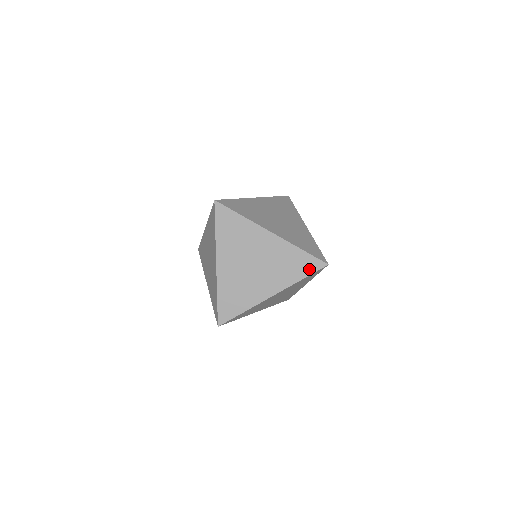
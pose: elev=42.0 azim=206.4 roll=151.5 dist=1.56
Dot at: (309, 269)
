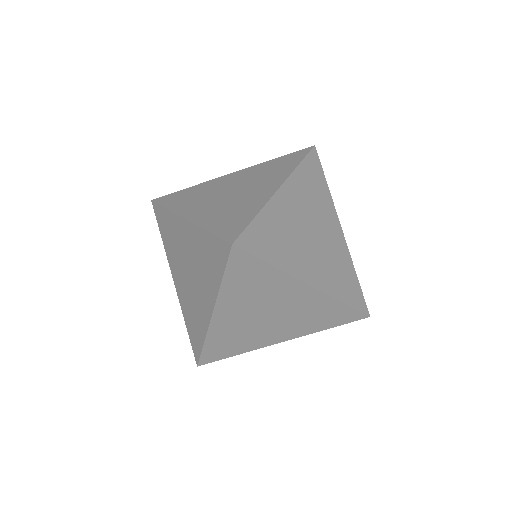
Dot at: (354, 300)
